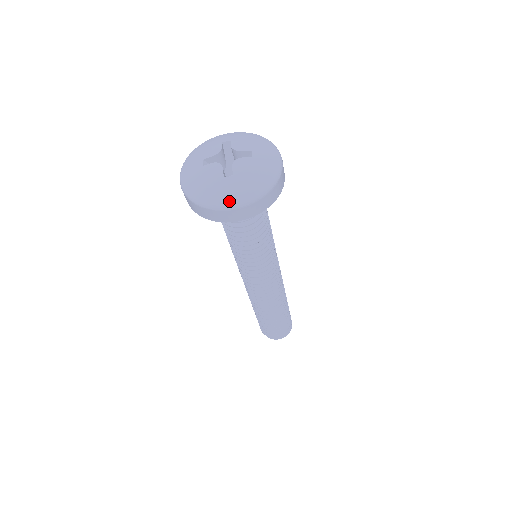
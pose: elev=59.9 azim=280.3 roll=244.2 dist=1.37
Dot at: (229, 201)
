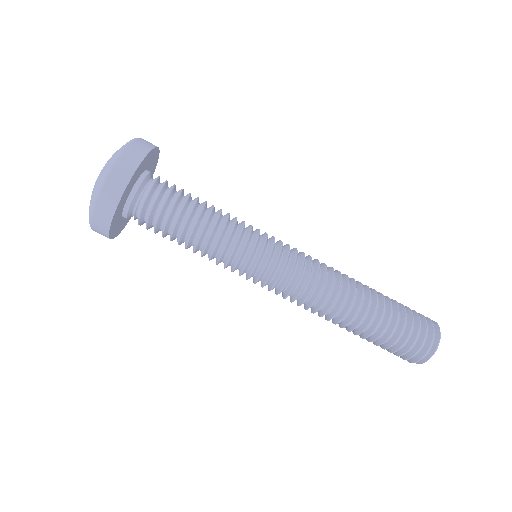
Dot at: (107, 169)
